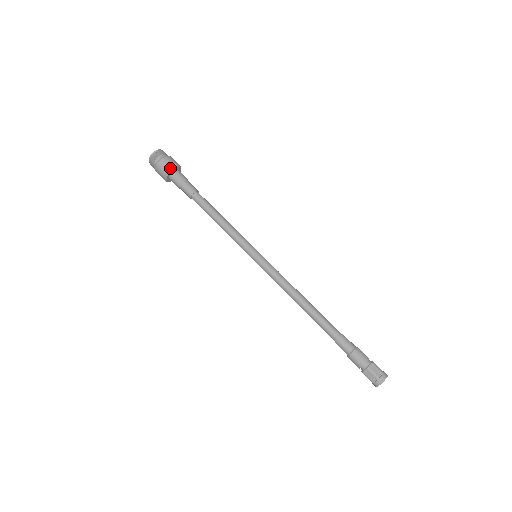
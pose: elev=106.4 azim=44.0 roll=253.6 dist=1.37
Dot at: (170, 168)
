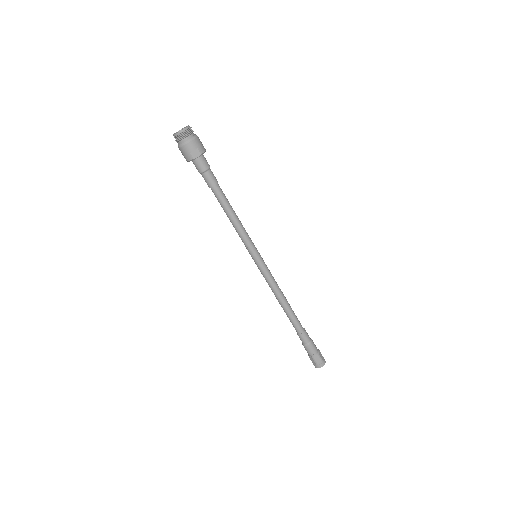
Dot at: (193, 157)
